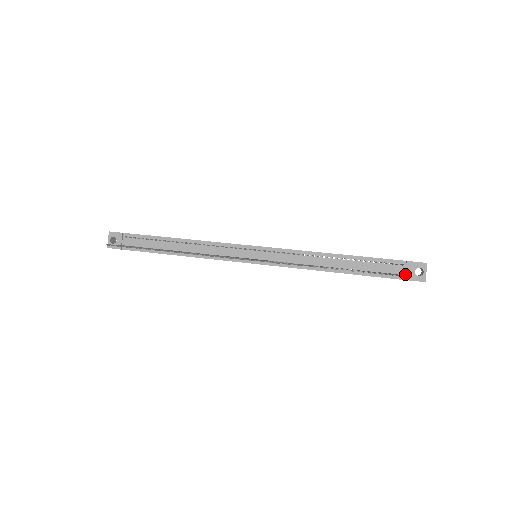
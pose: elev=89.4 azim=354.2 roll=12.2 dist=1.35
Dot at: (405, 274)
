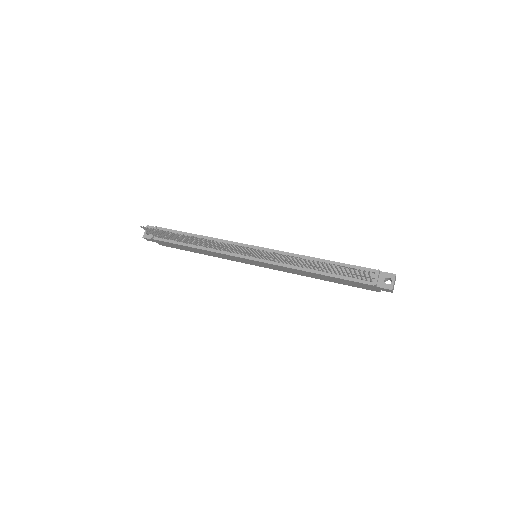
Dot at: (375, 280)
